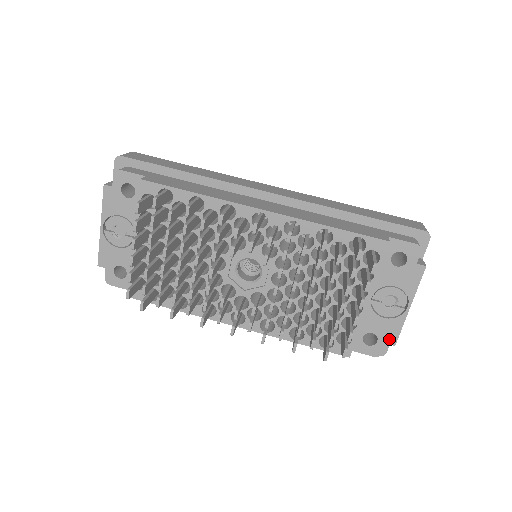
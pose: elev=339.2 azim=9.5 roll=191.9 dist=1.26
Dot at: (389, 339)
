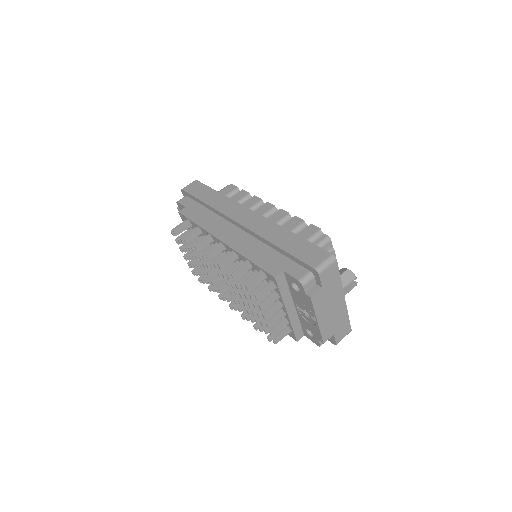
Dot at: (318, 338)
